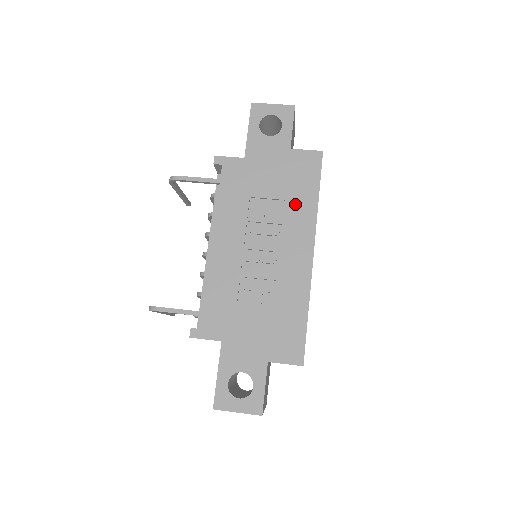
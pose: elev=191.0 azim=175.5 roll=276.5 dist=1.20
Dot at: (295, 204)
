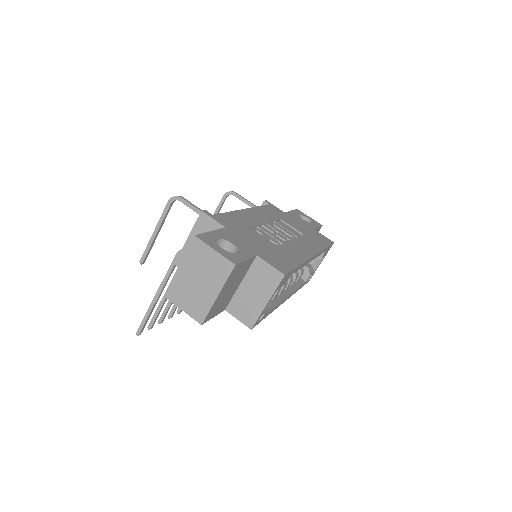
Dot at: (309, 239)
